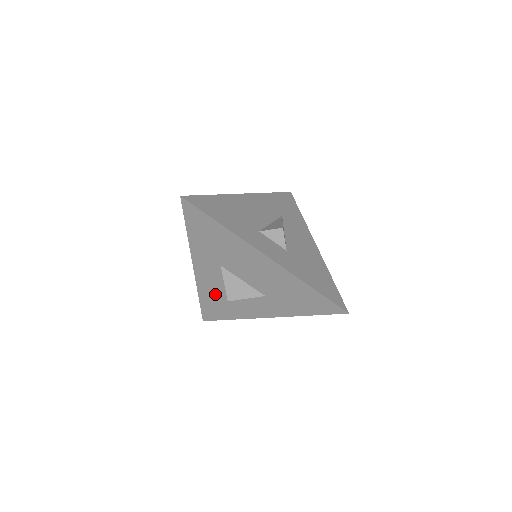
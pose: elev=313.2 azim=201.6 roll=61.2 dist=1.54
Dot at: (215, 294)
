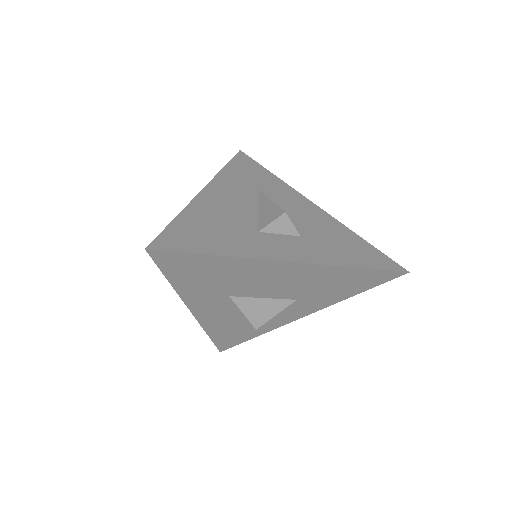
Dot at: (229, 324)
